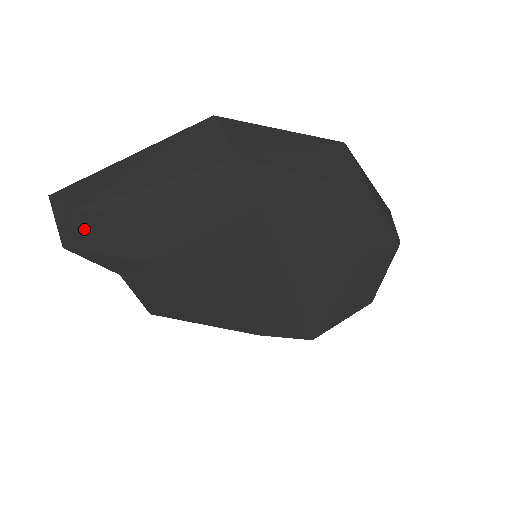
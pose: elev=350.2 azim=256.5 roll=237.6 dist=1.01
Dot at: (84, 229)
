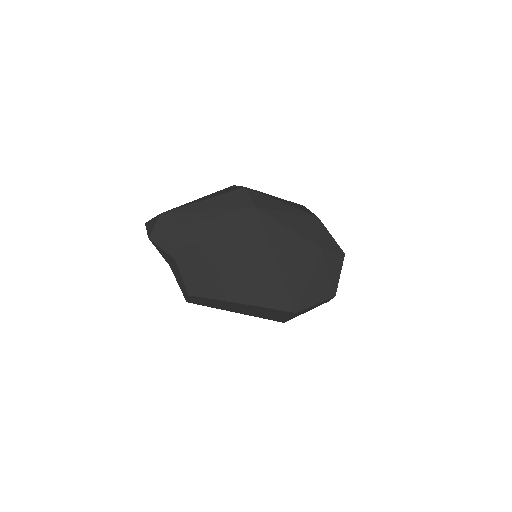
Dot at: (163, 225)
